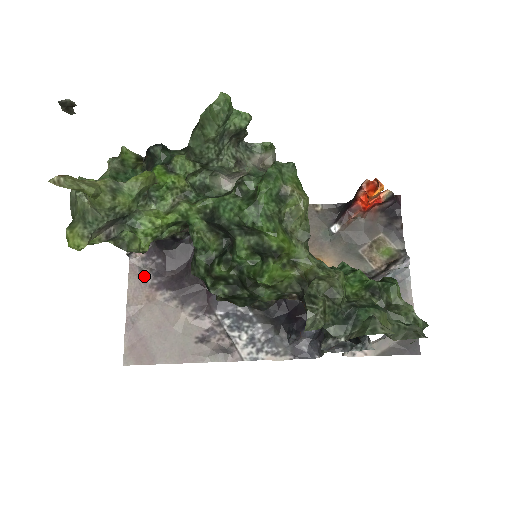
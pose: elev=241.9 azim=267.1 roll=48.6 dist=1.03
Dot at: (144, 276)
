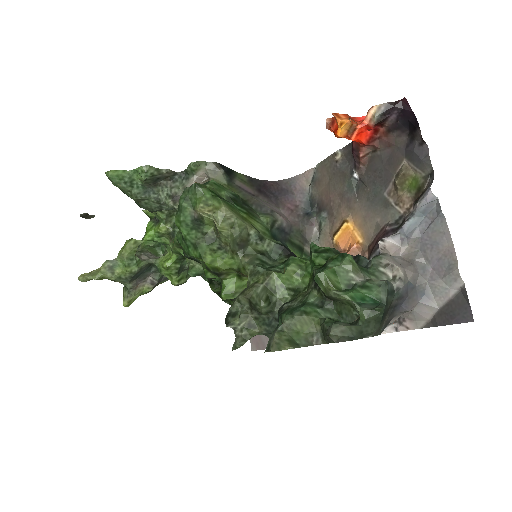
Dot at: occluded
